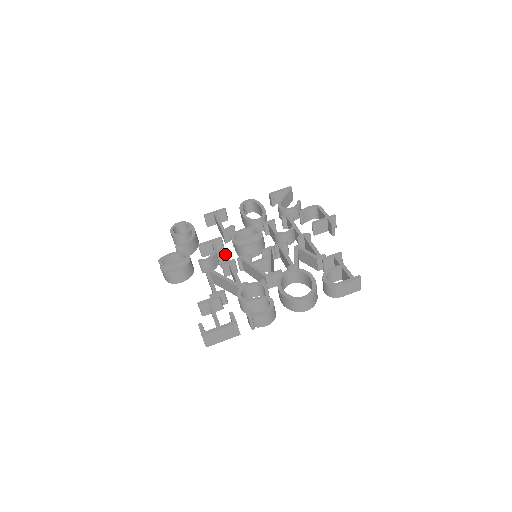
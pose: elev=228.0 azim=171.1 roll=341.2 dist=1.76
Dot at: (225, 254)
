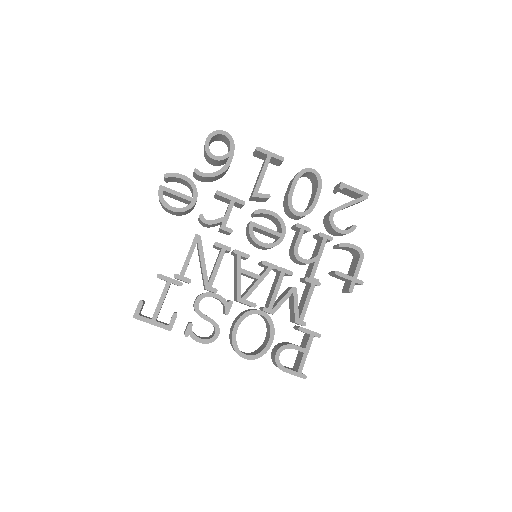
Dot at: (229, 232)
